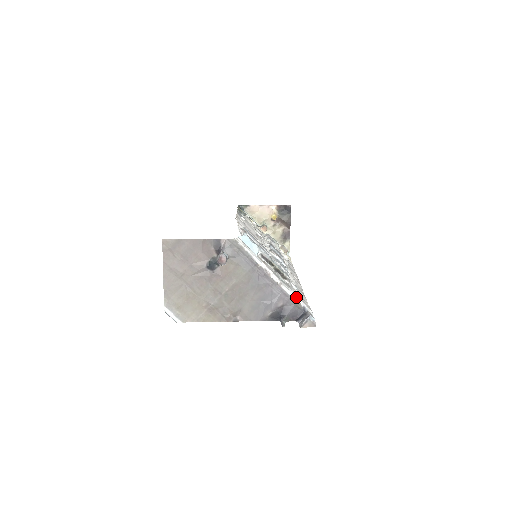
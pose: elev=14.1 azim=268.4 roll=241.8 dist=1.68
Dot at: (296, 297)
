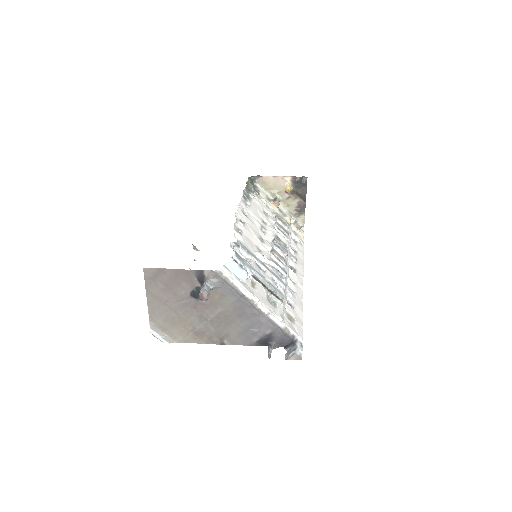
Dot at: (285, 326)
